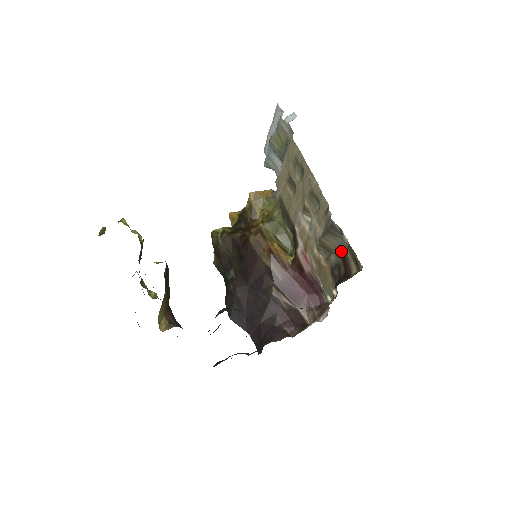
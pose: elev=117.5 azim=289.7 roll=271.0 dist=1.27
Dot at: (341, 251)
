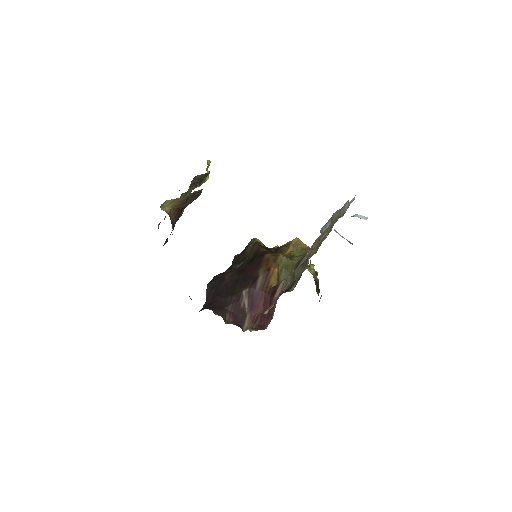
Dot at: occluded
